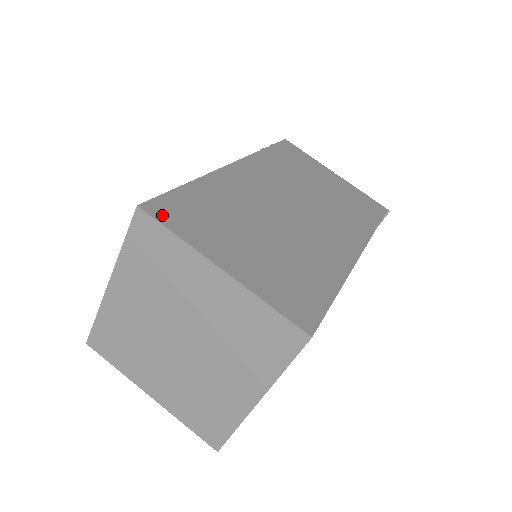
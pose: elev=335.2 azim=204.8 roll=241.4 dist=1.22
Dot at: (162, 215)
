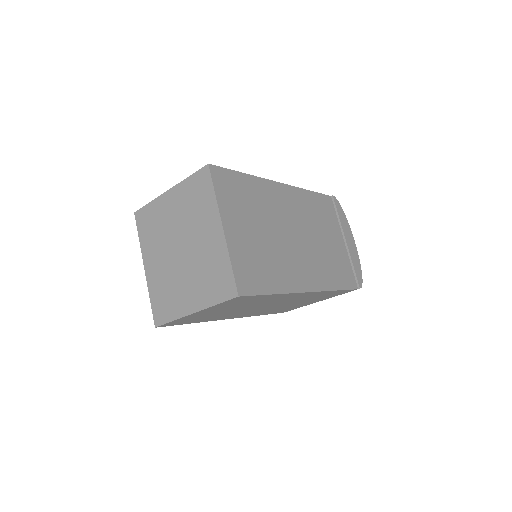
Dot at: occluded
